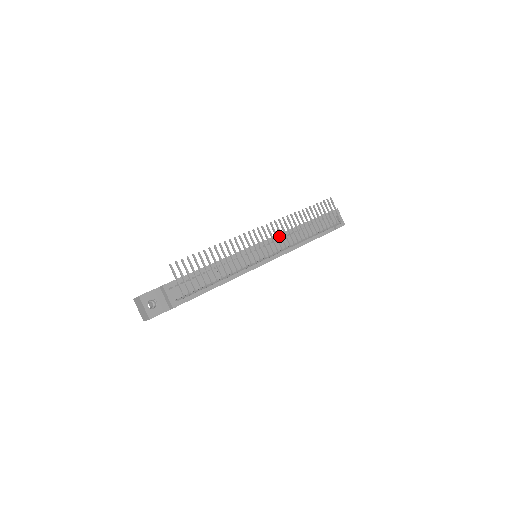
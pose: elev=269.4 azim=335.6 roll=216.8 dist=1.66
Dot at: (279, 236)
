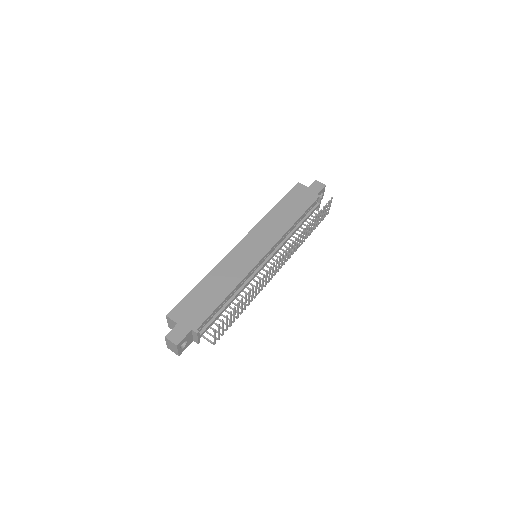
Dot at: (281, 239)
